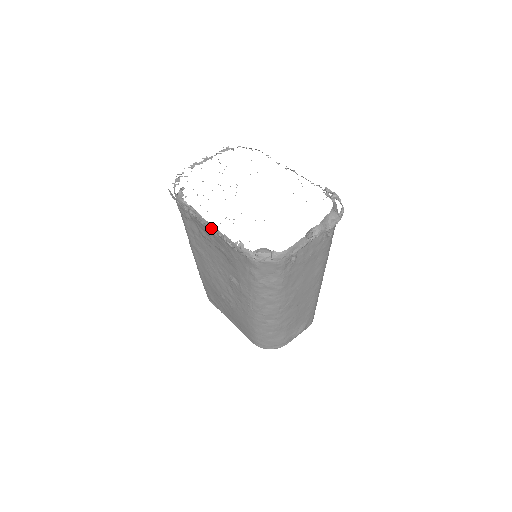
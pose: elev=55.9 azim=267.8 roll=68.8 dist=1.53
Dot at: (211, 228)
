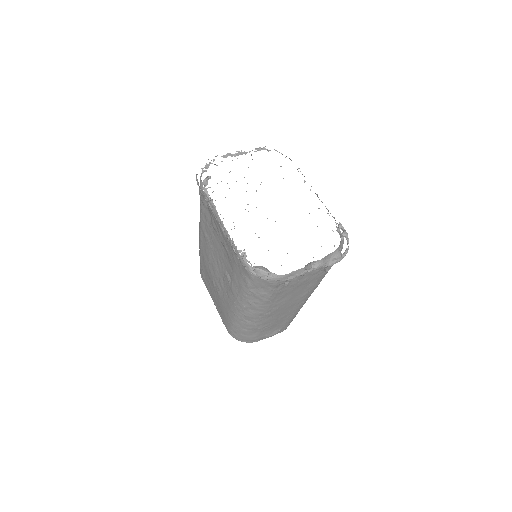
Dot at: (223, 228)
